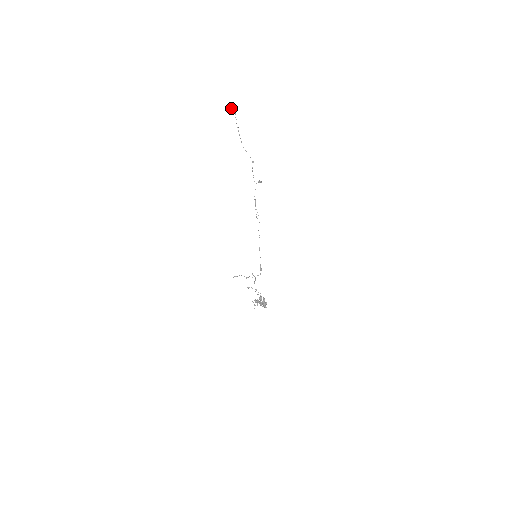
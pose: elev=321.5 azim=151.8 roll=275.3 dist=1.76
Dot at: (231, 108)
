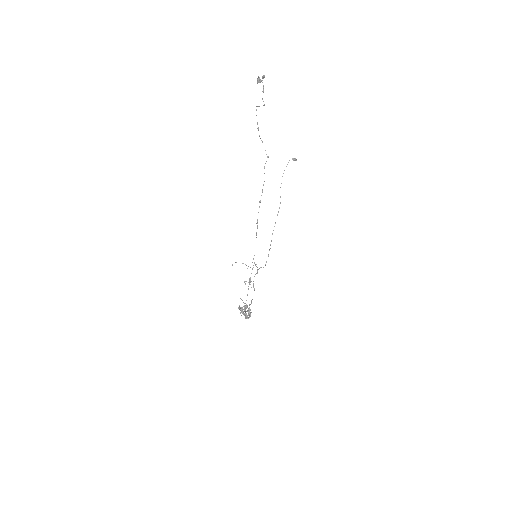
Dot at: (258, 79)
